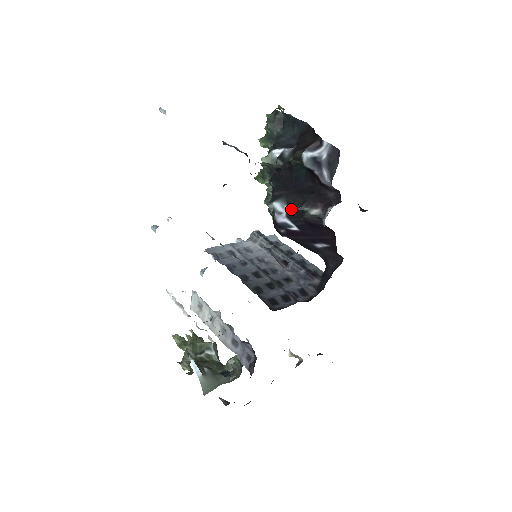
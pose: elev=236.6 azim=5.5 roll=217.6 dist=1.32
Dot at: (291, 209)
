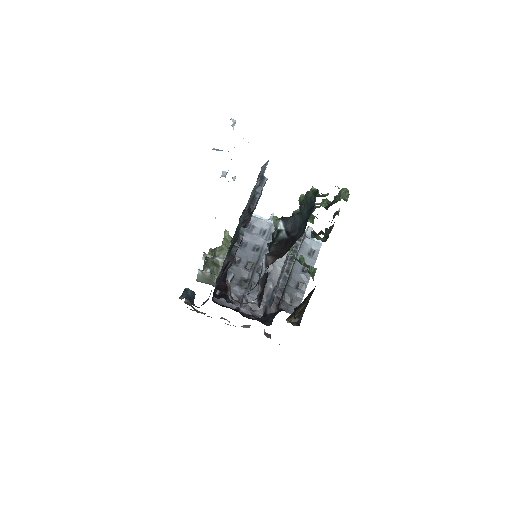
Dot at: occluded
